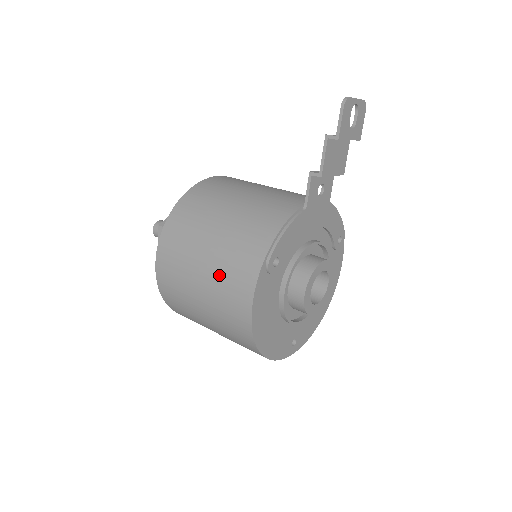
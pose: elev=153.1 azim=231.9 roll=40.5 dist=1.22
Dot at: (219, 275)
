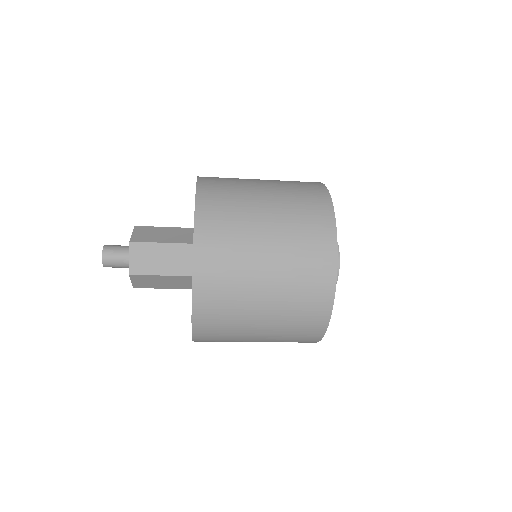
Dot at: (284, 183)
